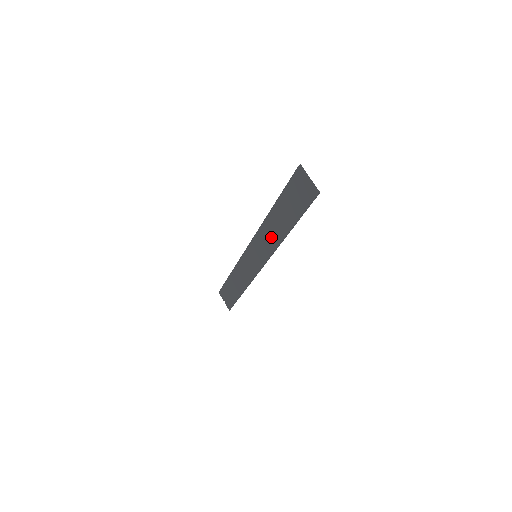
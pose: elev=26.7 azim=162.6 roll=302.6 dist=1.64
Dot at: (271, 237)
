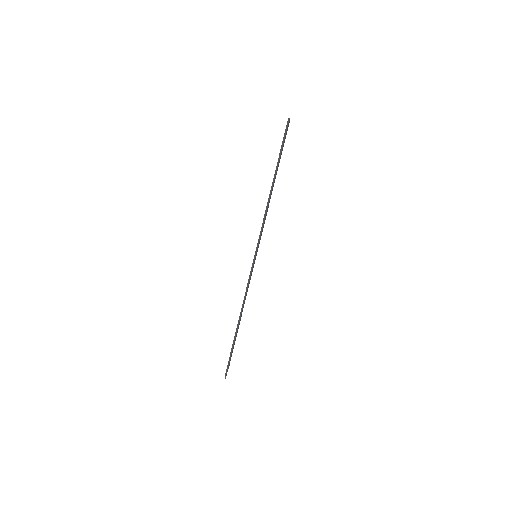
Dot at: occluded
